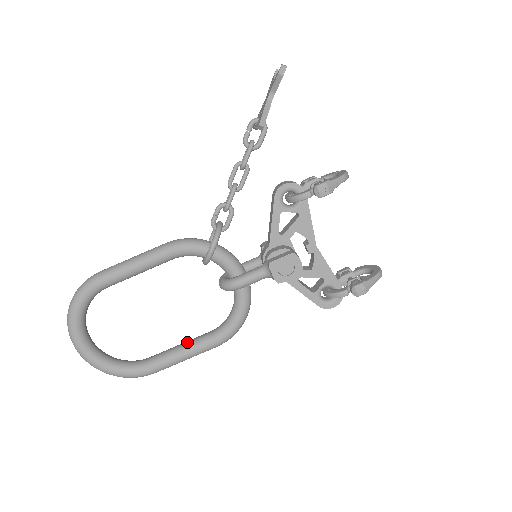
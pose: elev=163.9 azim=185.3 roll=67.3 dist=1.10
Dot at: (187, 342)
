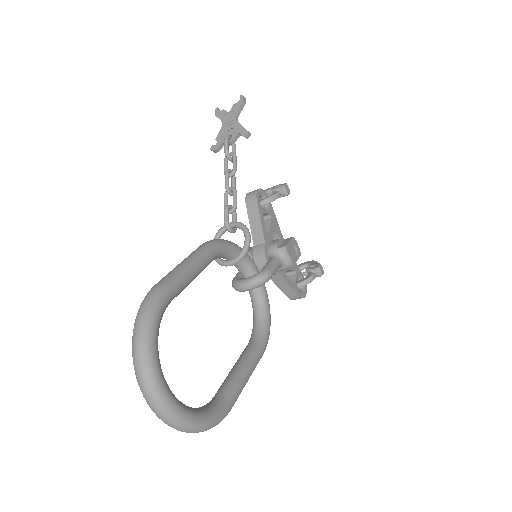
Dot at: (241, 359)
